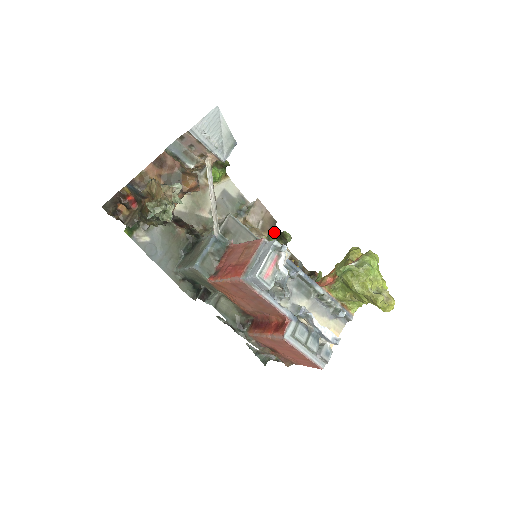
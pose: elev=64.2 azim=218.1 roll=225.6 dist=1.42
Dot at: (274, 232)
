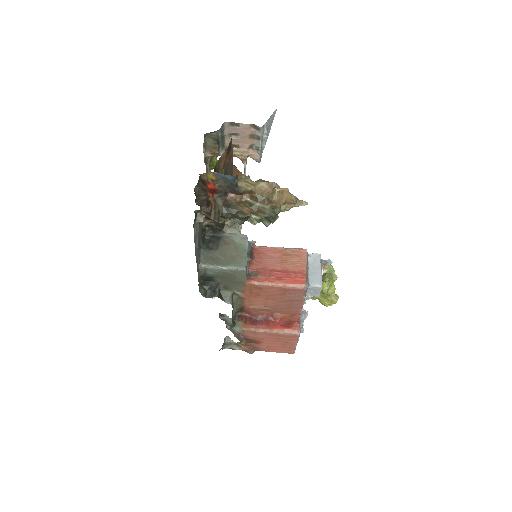
Dot at: occluded
